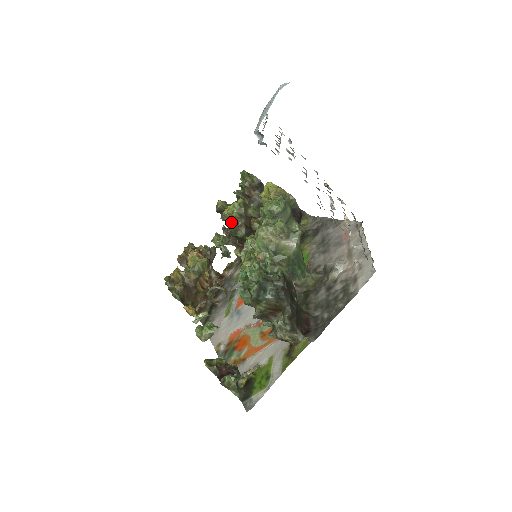
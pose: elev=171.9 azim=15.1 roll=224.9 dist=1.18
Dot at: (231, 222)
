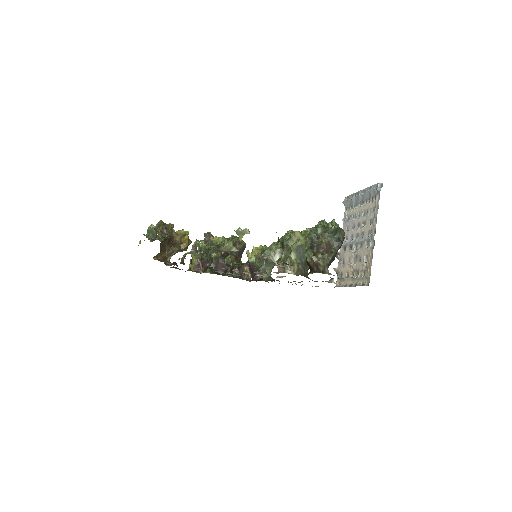
Dot at: (217, 244)
